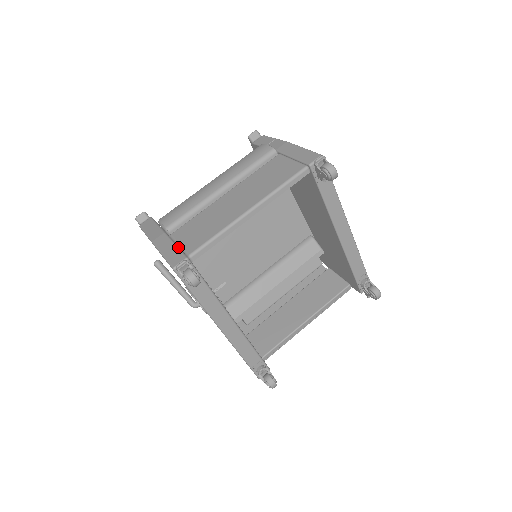
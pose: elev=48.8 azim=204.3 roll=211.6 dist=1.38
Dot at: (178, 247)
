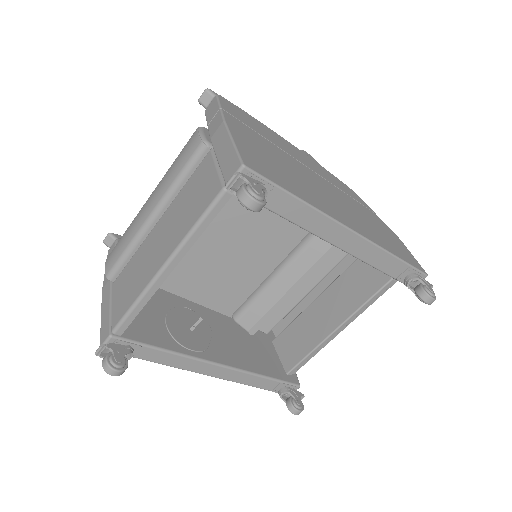
Dot at: (110, 311)
